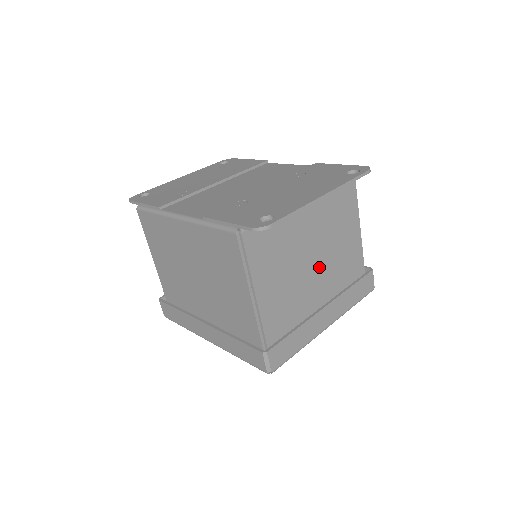
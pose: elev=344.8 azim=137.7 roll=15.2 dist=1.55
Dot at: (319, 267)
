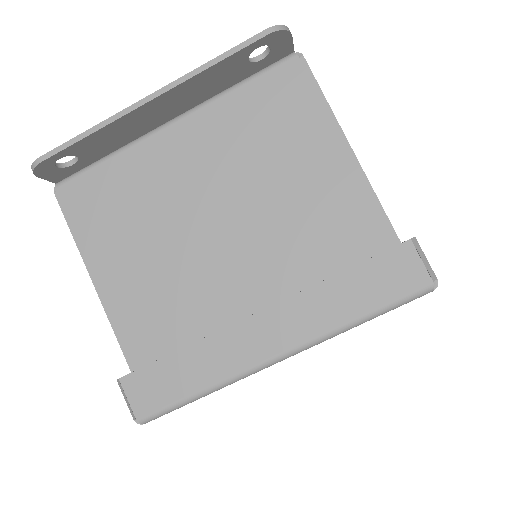
Dot at: (238, 237)
